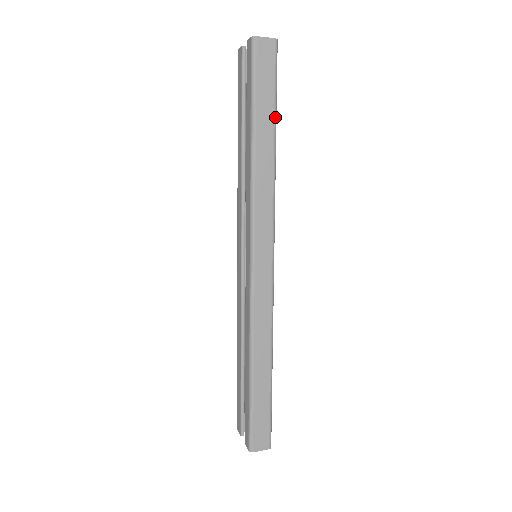
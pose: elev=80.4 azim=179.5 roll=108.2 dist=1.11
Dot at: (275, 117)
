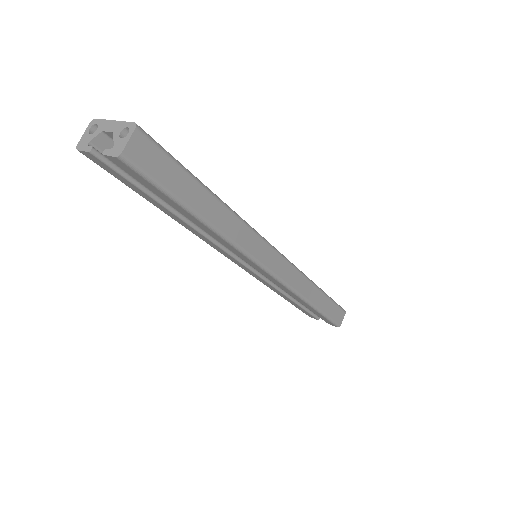
Dot at: (200, 183)
